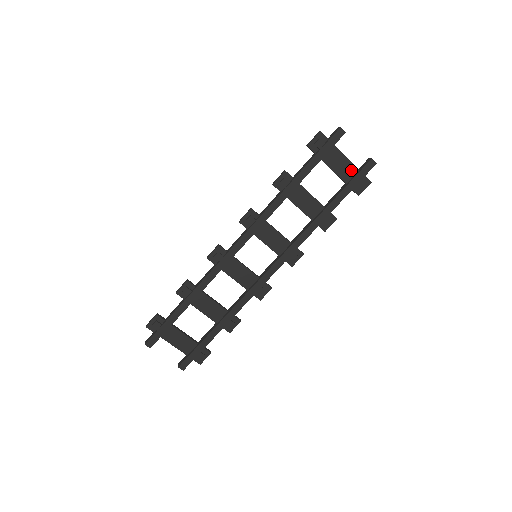
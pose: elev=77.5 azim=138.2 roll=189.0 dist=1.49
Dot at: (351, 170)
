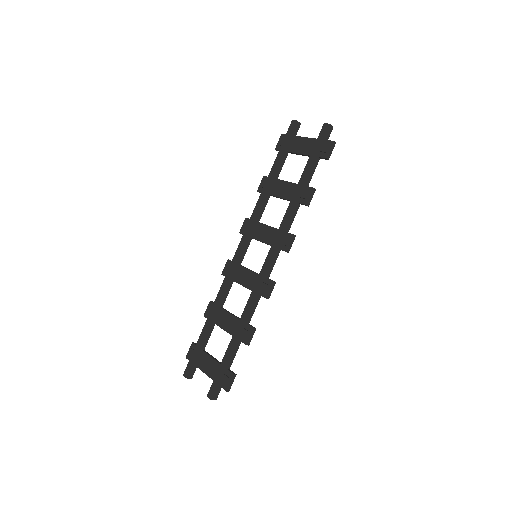
Dot at: (313, 144)
